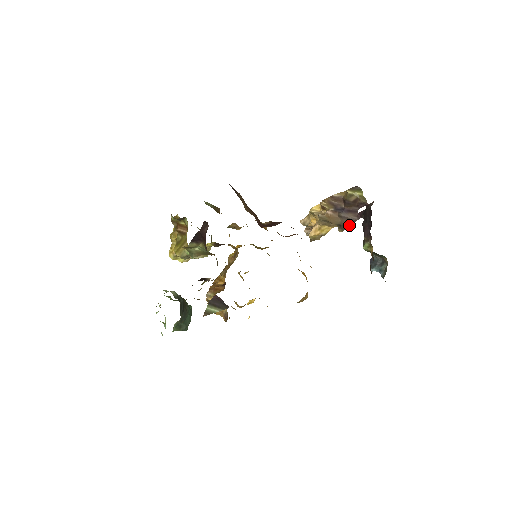
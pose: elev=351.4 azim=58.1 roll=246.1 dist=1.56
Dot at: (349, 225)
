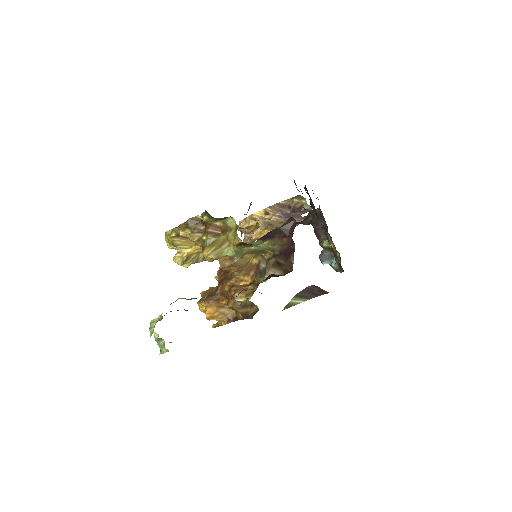
Dot at: occluded
